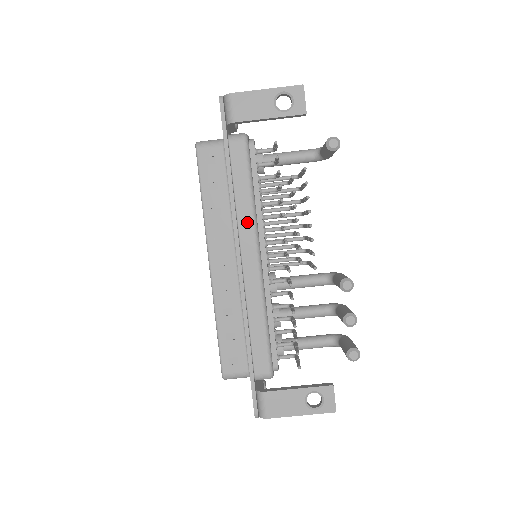
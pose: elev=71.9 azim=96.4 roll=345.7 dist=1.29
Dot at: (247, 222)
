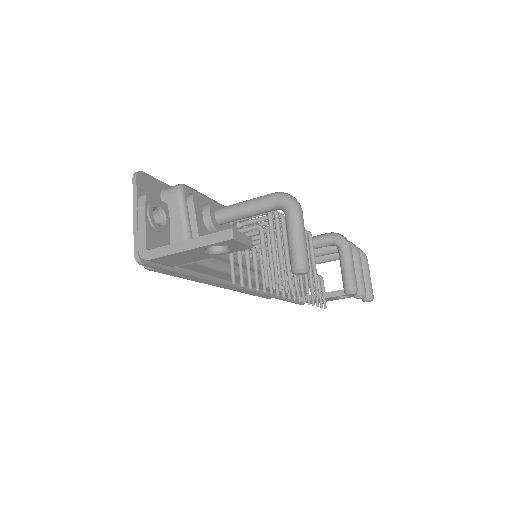
Dot at: (237, 279)
